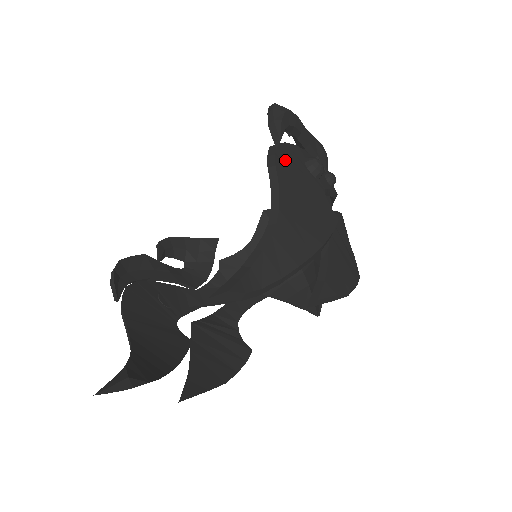
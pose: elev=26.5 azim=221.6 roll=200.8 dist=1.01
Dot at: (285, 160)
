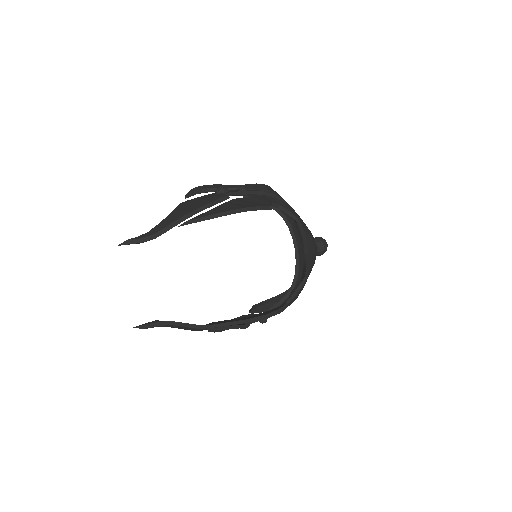
Dot at: occluded
